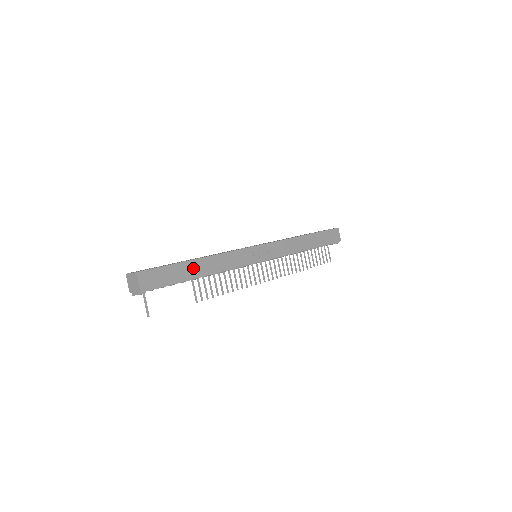
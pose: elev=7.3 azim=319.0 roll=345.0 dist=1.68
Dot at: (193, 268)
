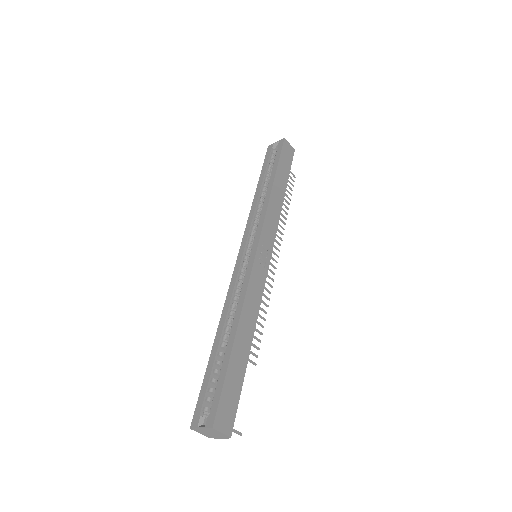
Dot at: (240, 350)
